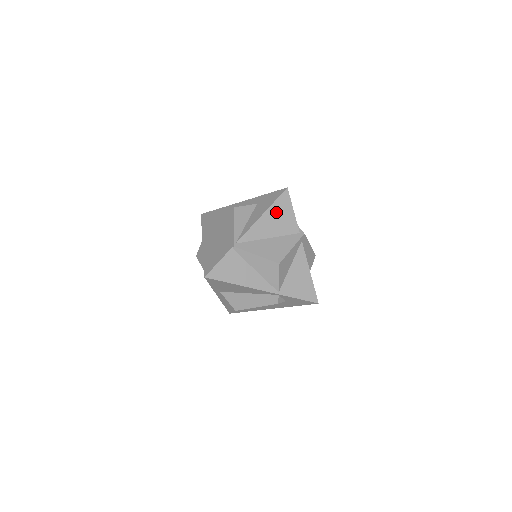
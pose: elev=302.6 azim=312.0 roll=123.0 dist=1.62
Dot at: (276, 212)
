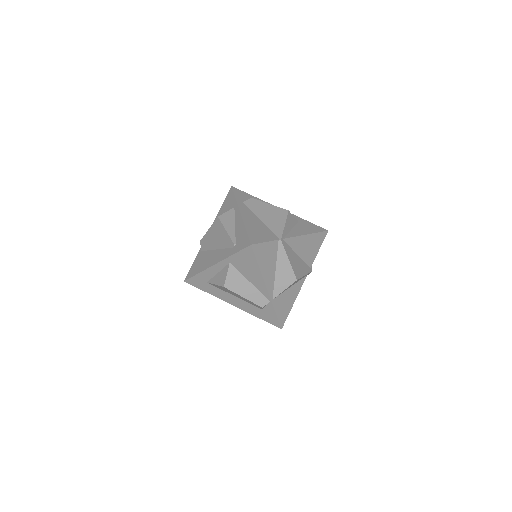
Dot at: (313, 241)
